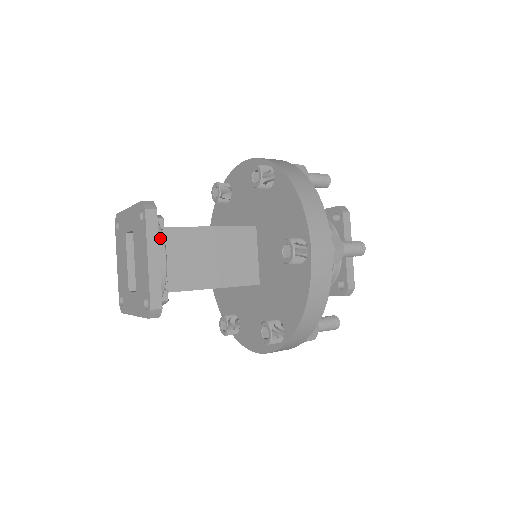
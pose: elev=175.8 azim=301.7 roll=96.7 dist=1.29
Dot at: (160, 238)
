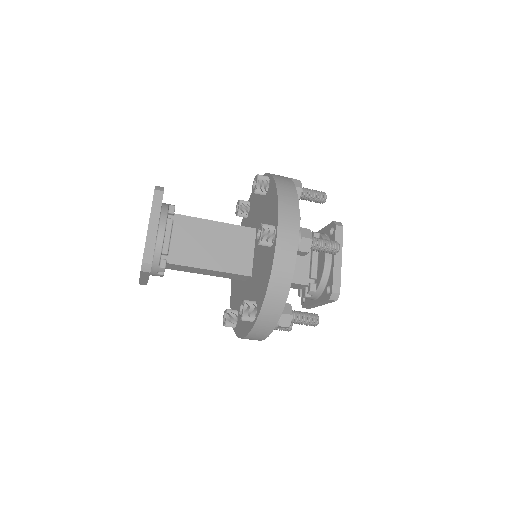
Dot at: (164, 215)
